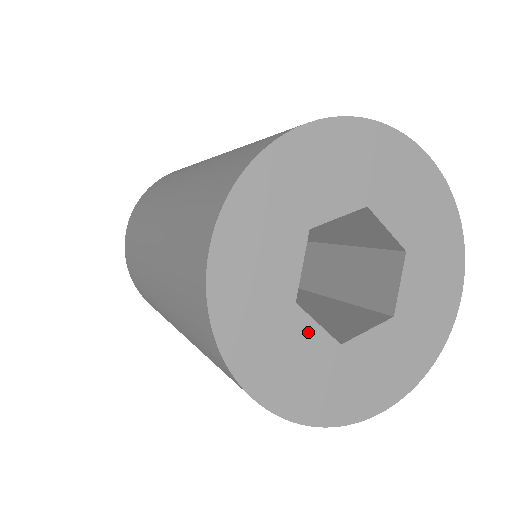
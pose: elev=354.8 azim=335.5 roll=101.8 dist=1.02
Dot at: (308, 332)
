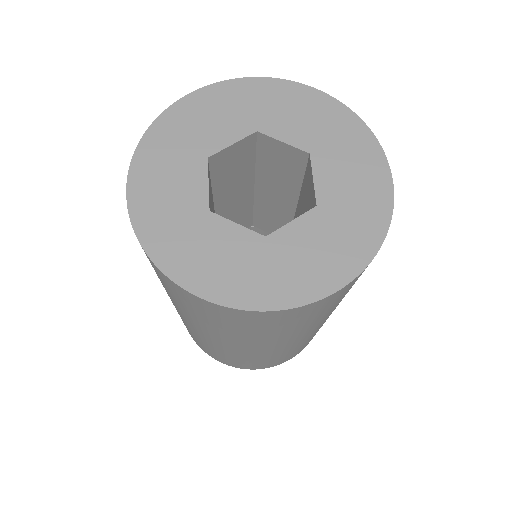
Dot at: (228, 231)
